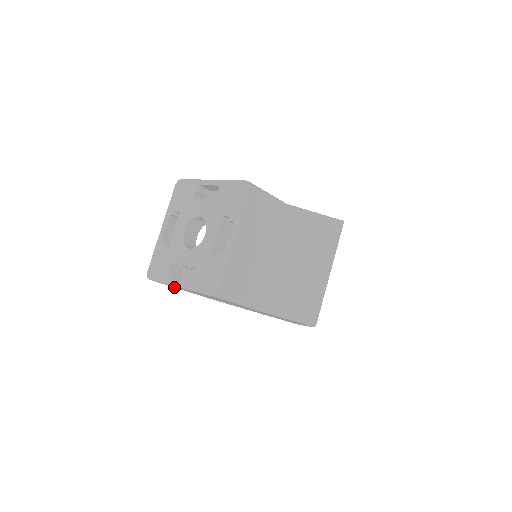
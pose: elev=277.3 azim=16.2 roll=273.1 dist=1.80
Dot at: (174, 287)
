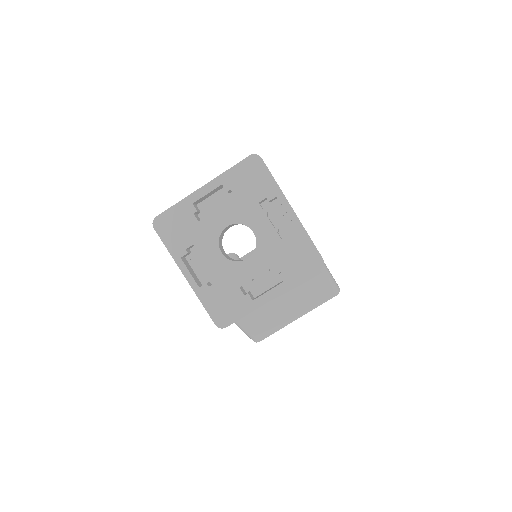
Dot at: occluded
